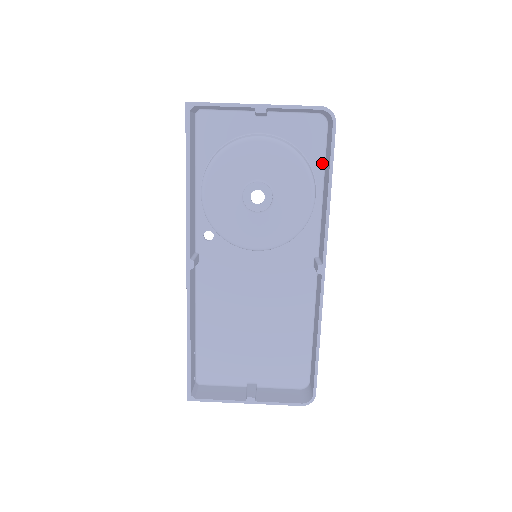
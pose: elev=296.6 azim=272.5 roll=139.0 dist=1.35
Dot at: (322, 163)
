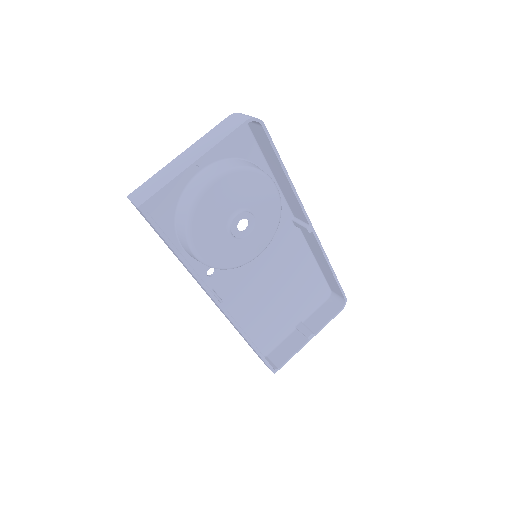
Dot at: (259, 153)
